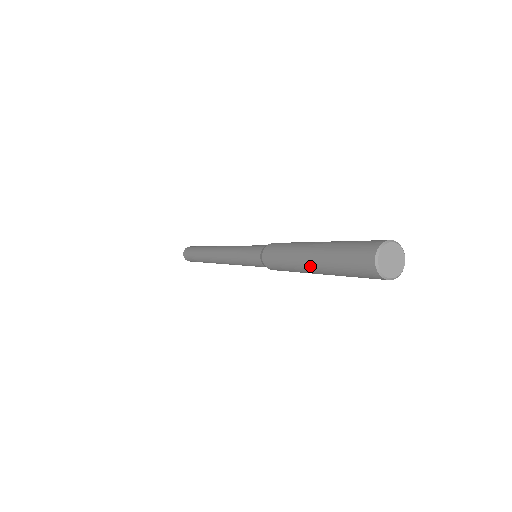
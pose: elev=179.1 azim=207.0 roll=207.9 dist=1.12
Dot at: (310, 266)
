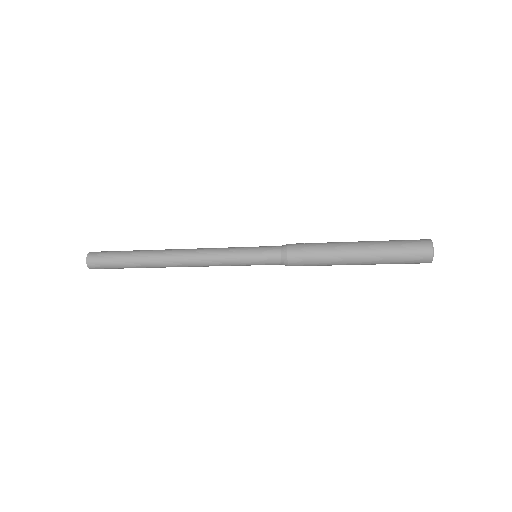
Dot at: (359, 263)
